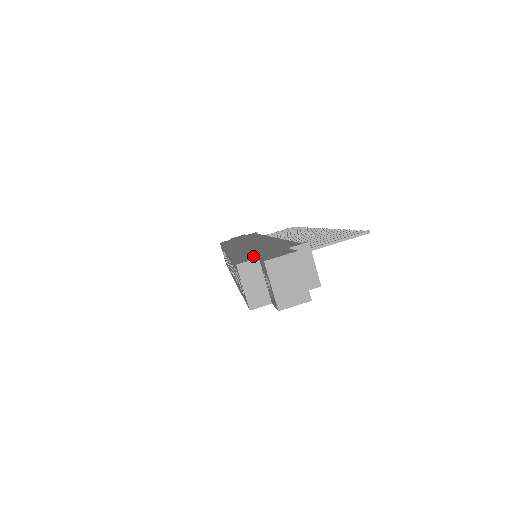
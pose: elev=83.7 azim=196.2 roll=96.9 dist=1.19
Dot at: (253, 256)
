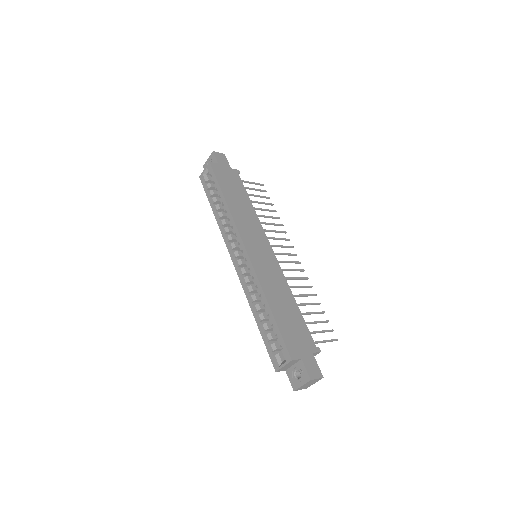
Dot at: (295, 345)
